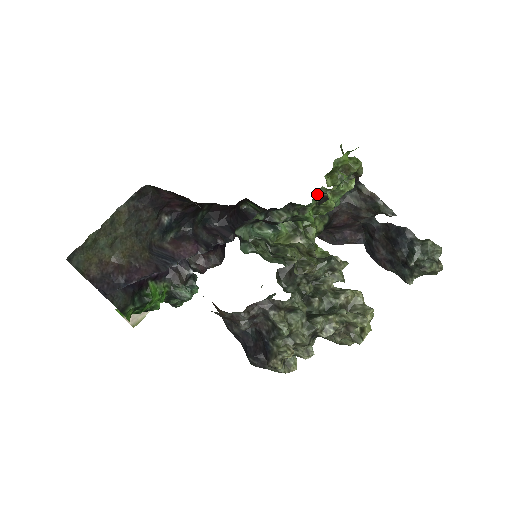
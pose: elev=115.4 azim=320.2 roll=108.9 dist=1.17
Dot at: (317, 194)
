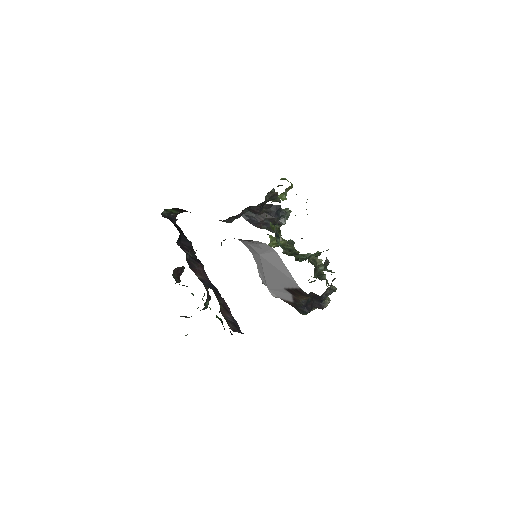
Dot at: occluded
